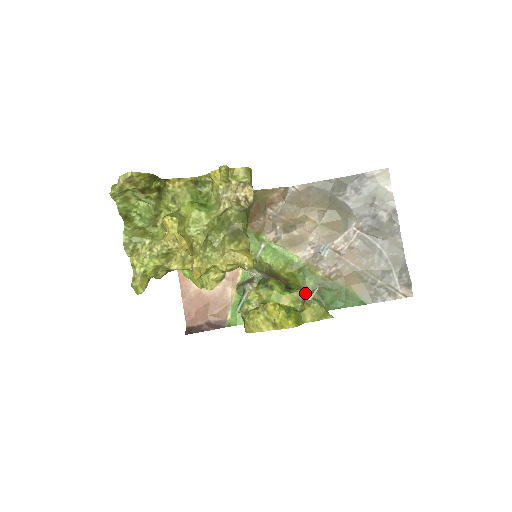
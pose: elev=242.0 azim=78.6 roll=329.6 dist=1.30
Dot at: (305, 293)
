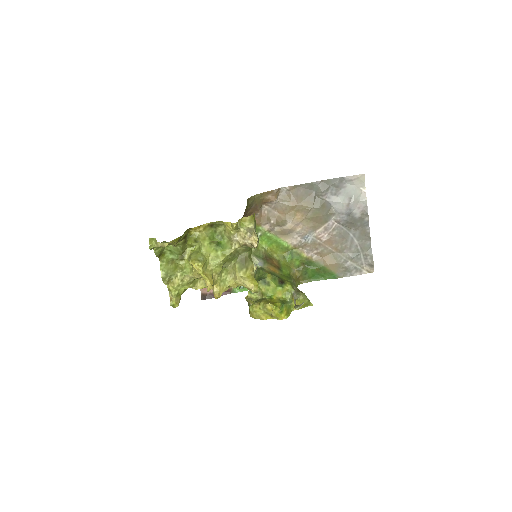
Dot at: (292, 271)
